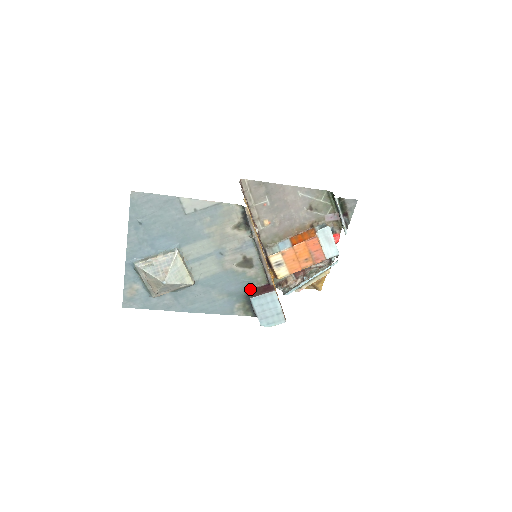
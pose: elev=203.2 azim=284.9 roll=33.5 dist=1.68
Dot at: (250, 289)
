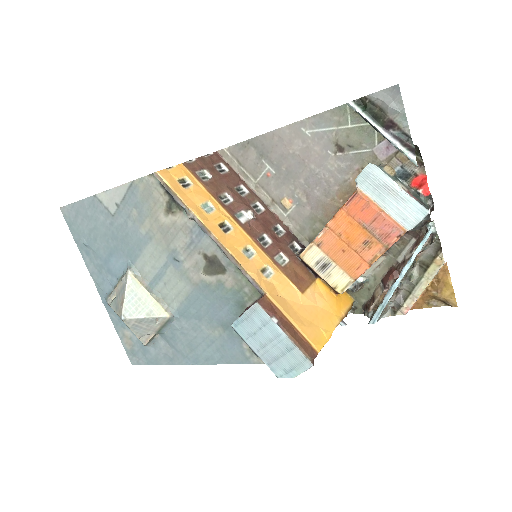
Dot at: occluded
